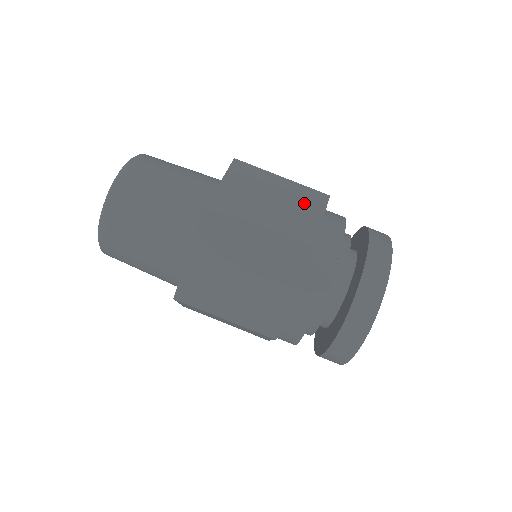
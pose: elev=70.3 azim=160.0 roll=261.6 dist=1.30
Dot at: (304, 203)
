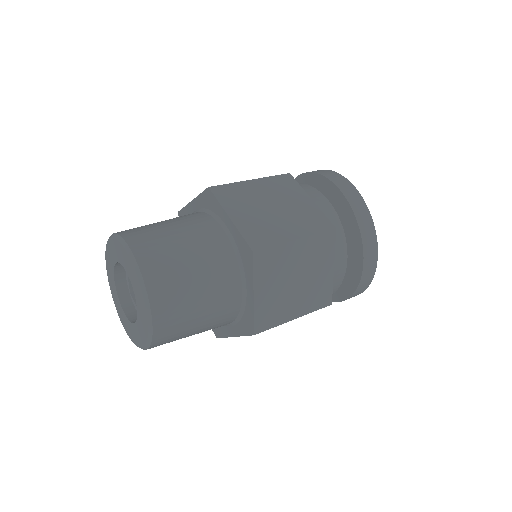
Dot at: (319, 257)
